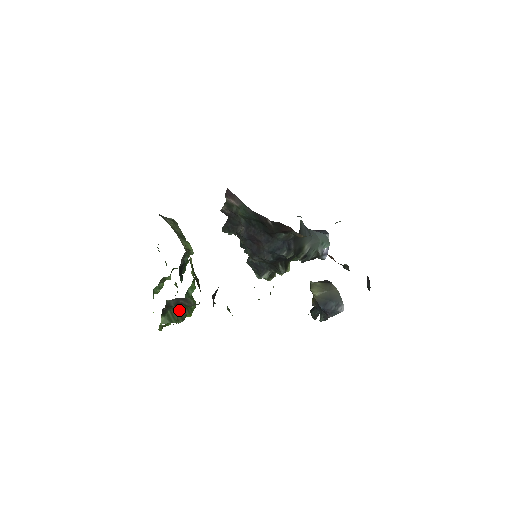
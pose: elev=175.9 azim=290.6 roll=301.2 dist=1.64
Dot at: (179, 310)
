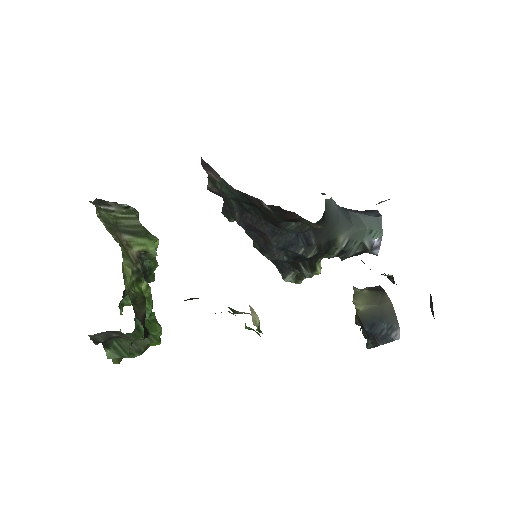
Dot at: (128, 341)
